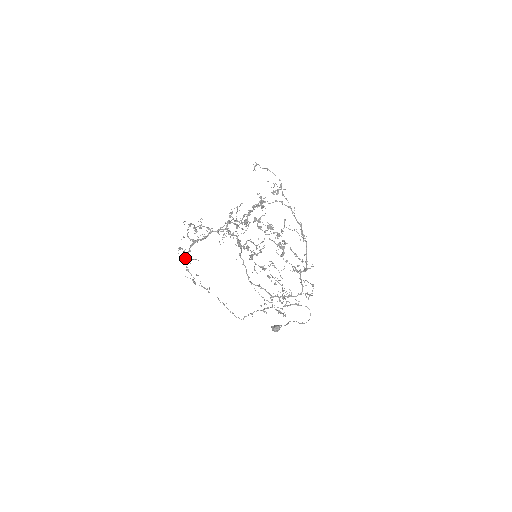
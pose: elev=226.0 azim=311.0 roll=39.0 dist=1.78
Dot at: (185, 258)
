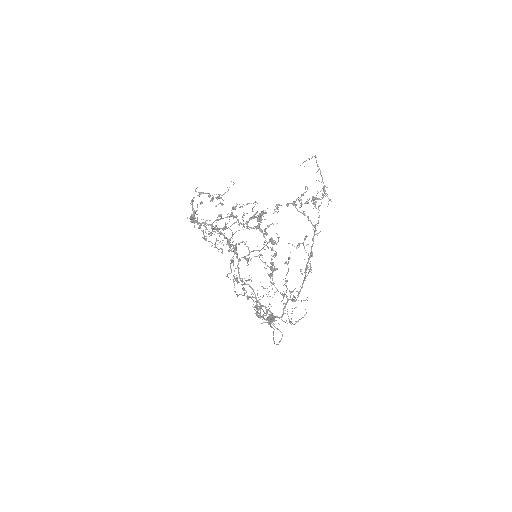
Dot at: occluded
